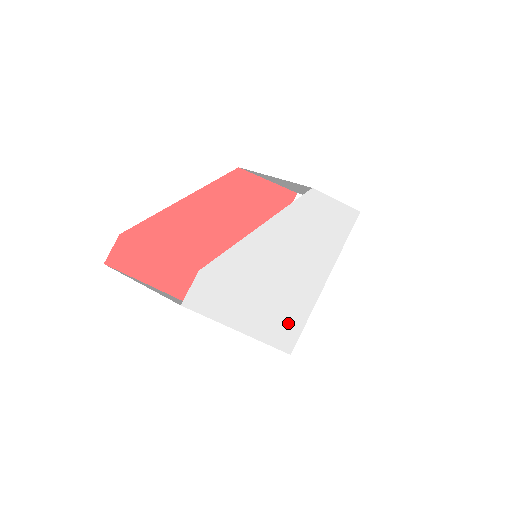
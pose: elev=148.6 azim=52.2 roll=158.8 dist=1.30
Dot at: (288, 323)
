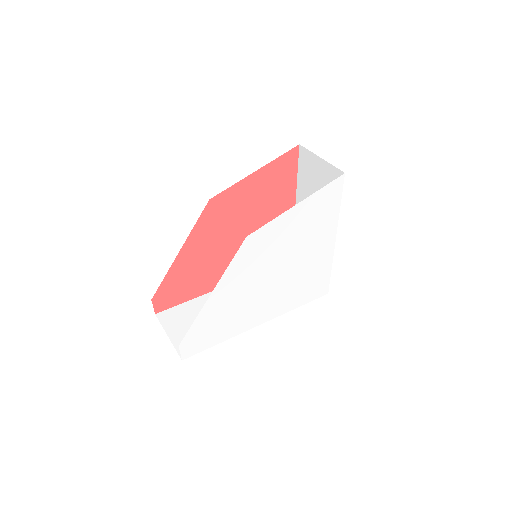
Dot at: (304, 289)
